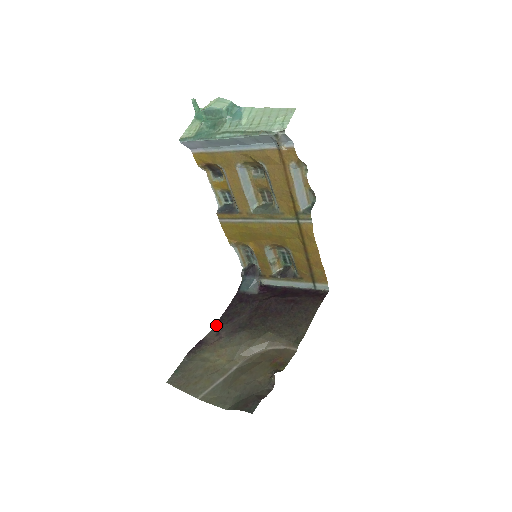
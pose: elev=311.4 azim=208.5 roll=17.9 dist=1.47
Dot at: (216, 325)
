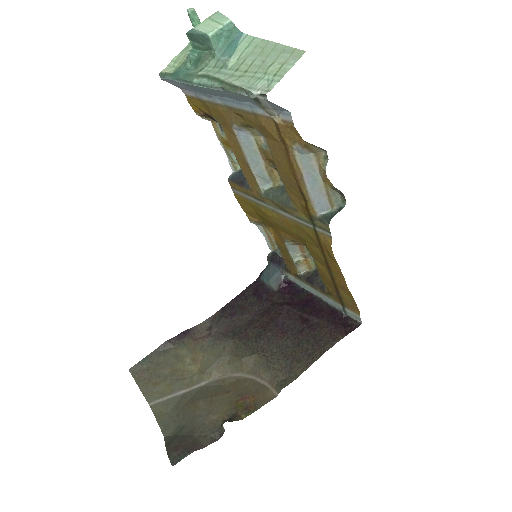
Dot at: (215, 315)
